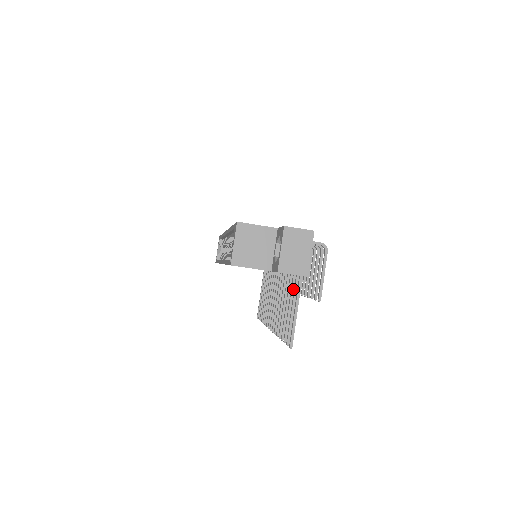
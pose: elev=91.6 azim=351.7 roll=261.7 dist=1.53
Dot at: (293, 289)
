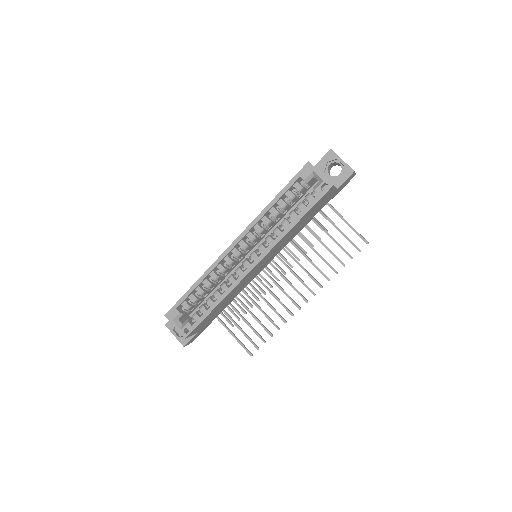
Dot at: (322, 227)
